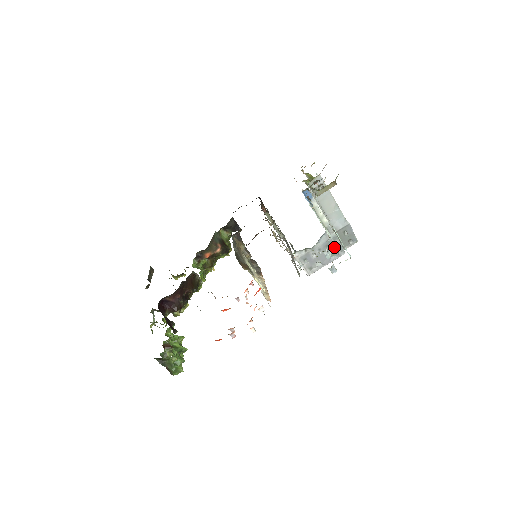
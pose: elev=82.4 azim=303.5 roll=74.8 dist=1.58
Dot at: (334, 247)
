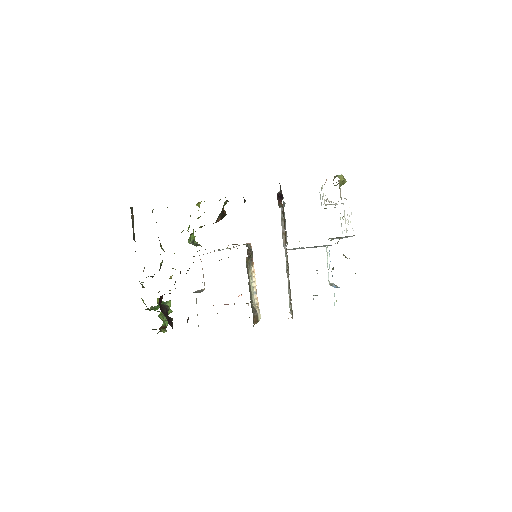
Dot at: occluded
